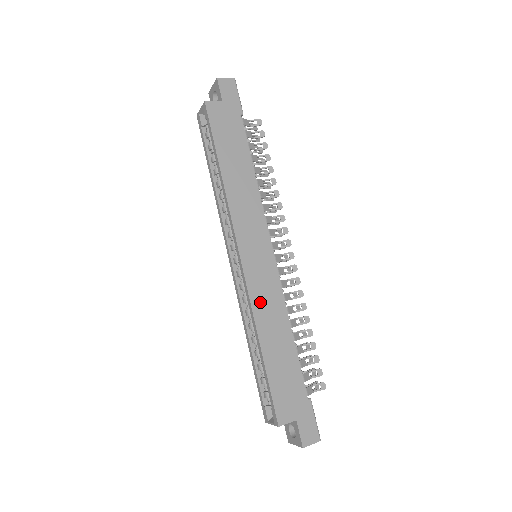
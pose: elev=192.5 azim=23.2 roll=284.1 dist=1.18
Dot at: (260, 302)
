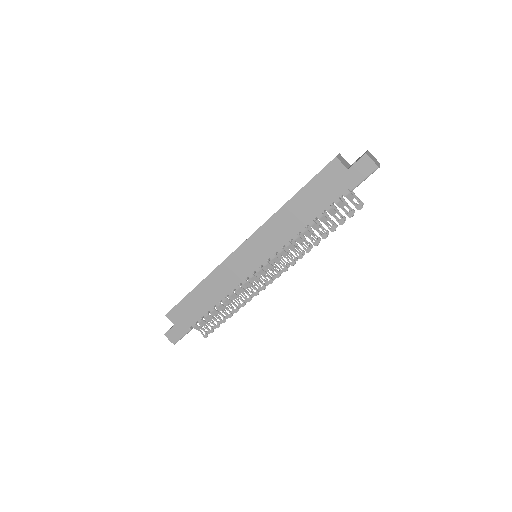
Dot at: (222, 273)
